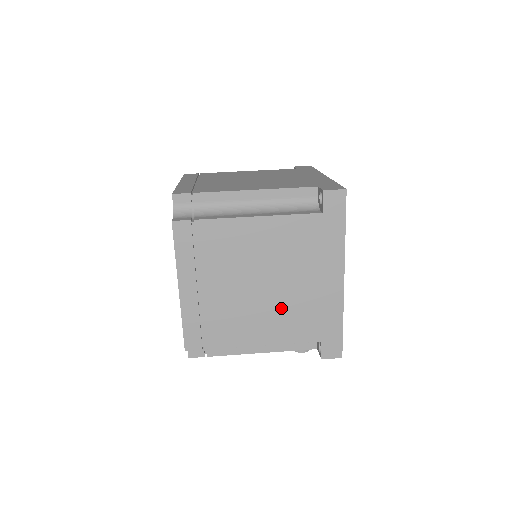
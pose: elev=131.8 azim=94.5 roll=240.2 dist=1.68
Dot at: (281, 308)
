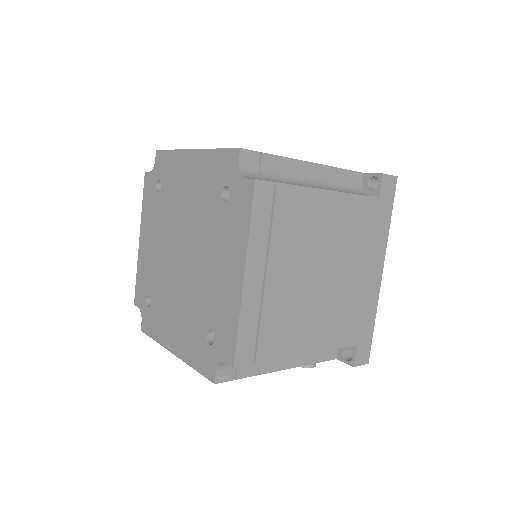
Dot at: (333, 305)
